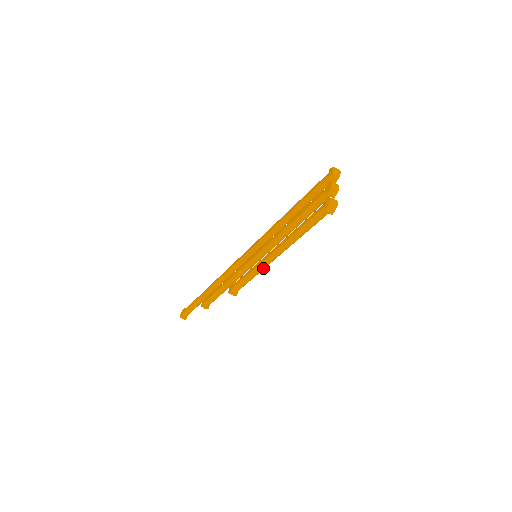
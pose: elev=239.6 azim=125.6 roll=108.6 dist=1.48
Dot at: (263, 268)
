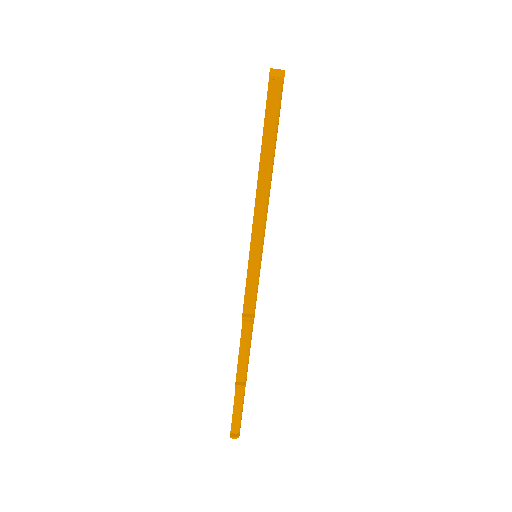
Dot at: (260, 245)
